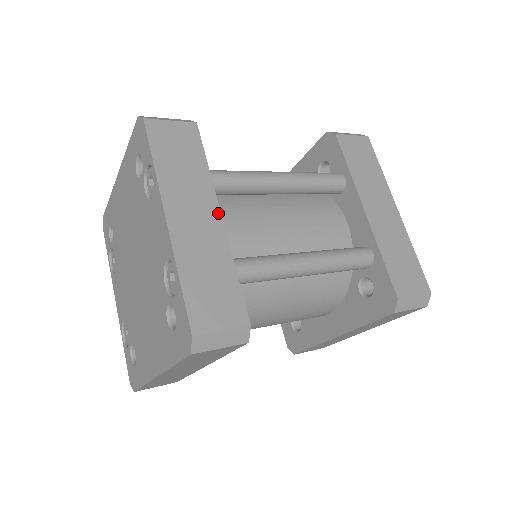
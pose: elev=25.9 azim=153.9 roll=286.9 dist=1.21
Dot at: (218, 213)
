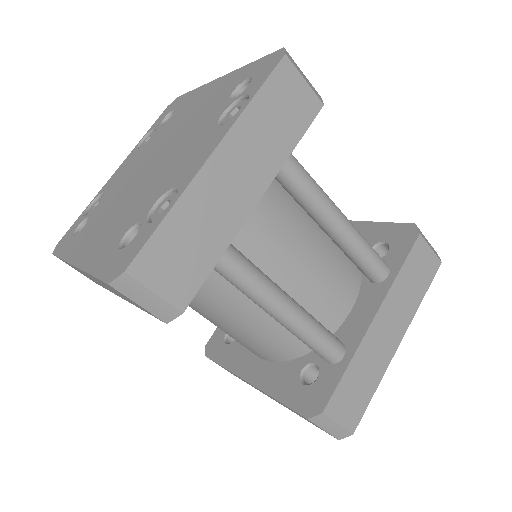
Dot at: (259, 195)
